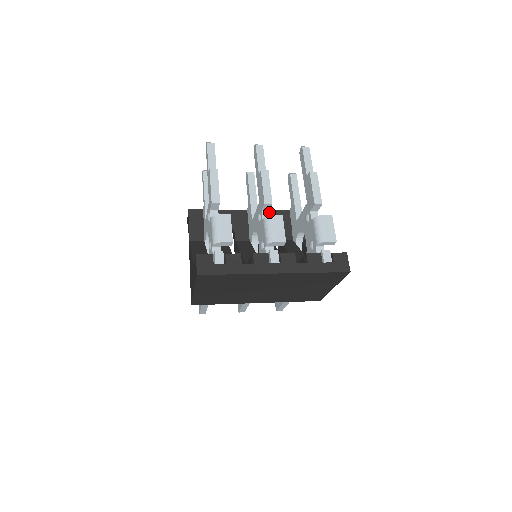
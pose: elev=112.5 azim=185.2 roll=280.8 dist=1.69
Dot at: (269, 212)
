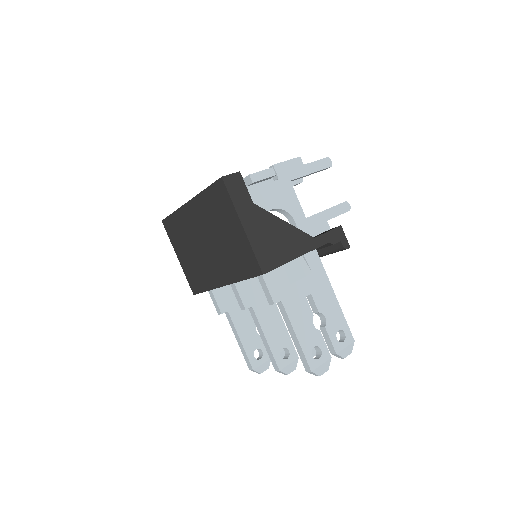
Dot at: occluded
